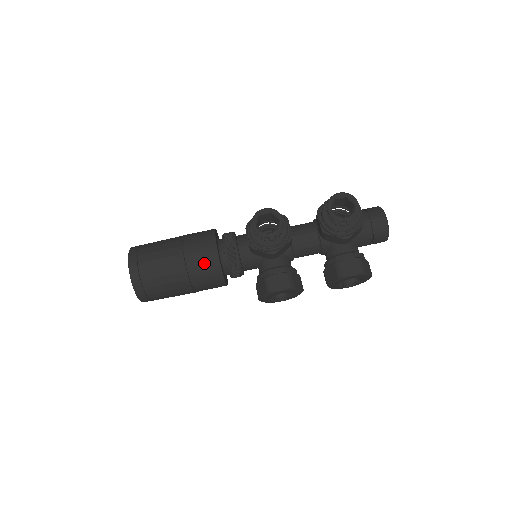
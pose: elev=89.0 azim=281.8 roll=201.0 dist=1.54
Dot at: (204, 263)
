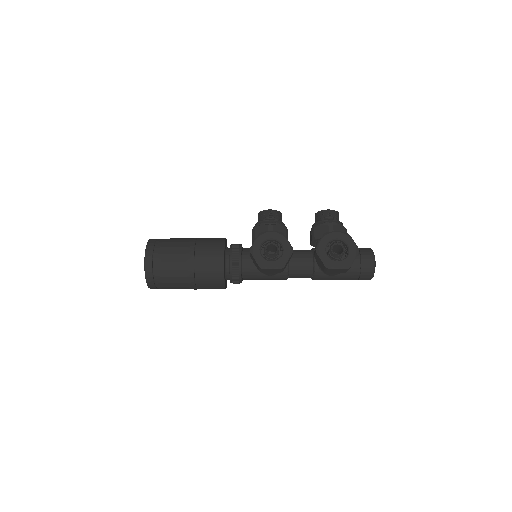
Dot at: (213, 238)
